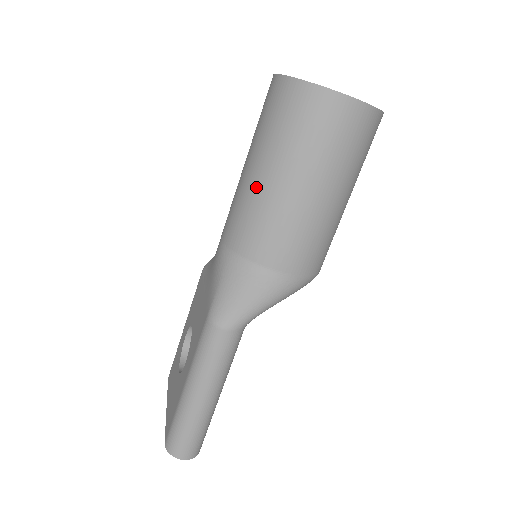
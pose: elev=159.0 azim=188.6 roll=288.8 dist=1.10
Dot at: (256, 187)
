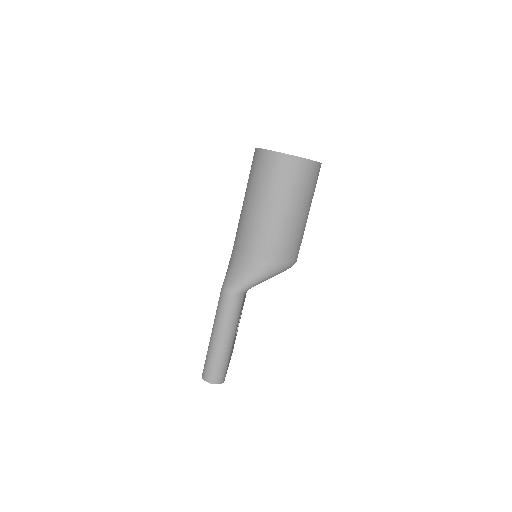
Dot at: (247, 211)
